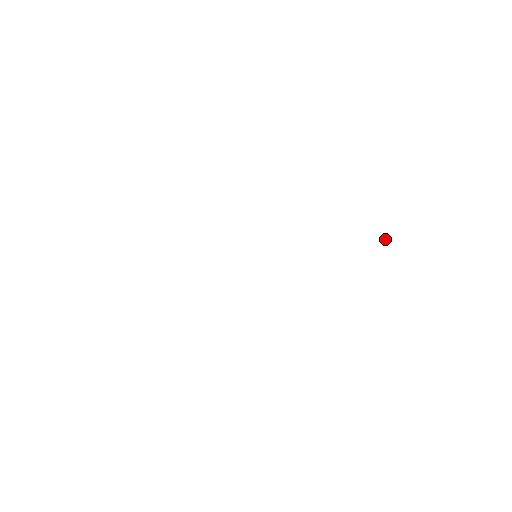
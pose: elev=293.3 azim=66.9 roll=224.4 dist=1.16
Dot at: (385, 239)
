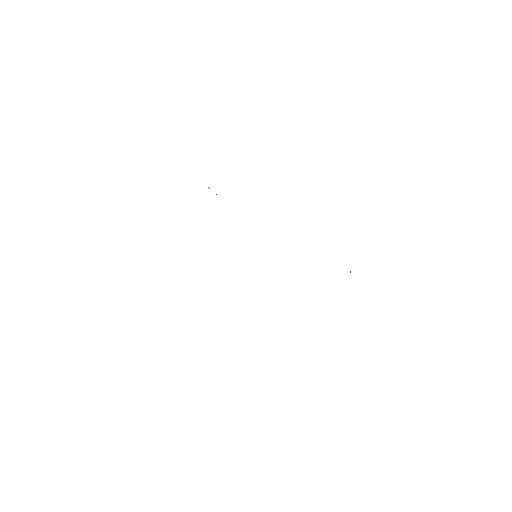
Dot at: occluded
